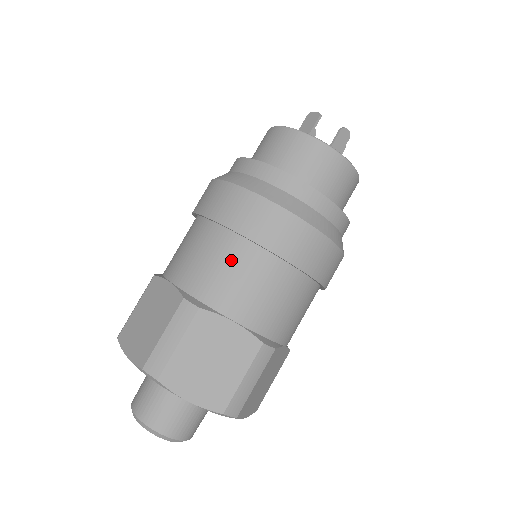
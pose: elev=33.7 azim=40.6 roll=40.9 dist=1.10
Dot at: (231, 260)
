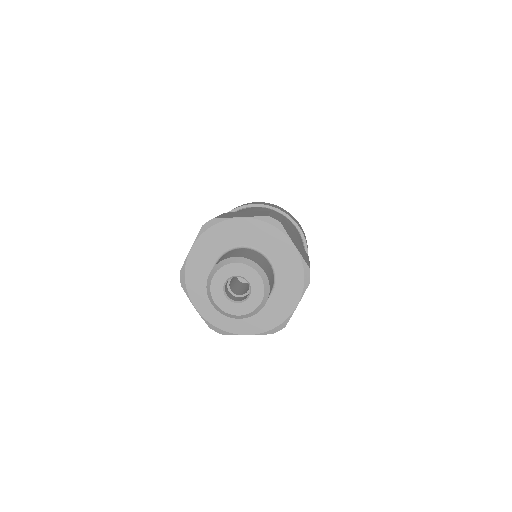
Dot at: occluded
